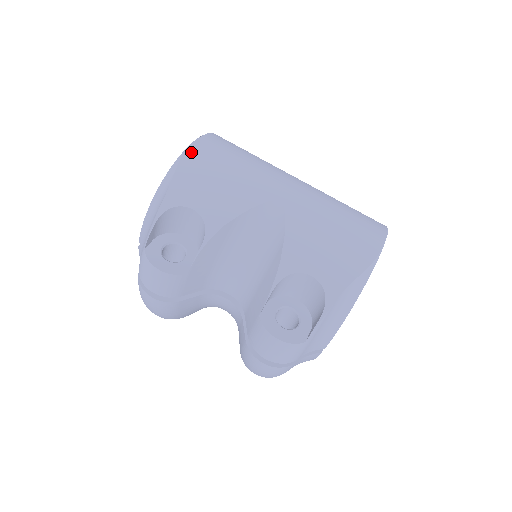
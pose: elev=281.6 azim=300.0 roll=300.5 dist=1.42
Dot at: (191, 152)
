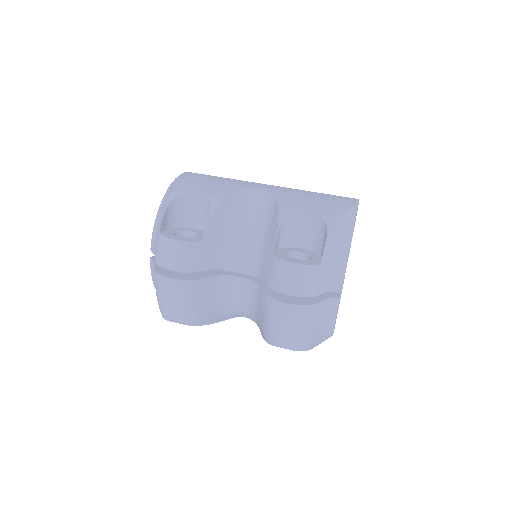
Dot at: (185, 175)
